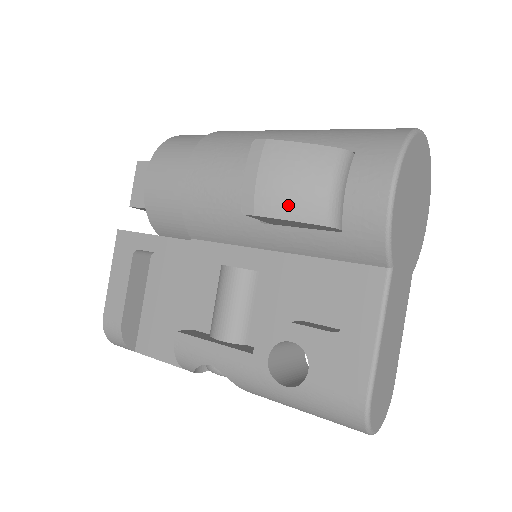
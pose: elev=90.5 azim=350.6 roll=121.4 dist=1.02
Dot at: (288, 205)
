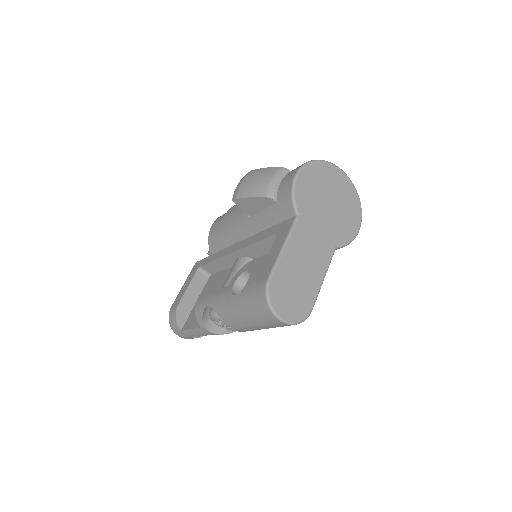
Dot at: (250, 190)
